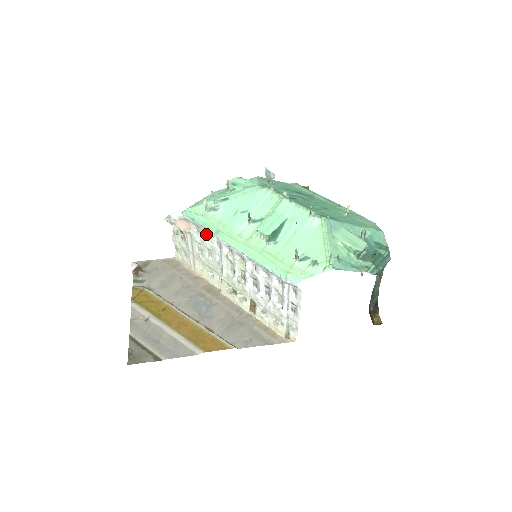
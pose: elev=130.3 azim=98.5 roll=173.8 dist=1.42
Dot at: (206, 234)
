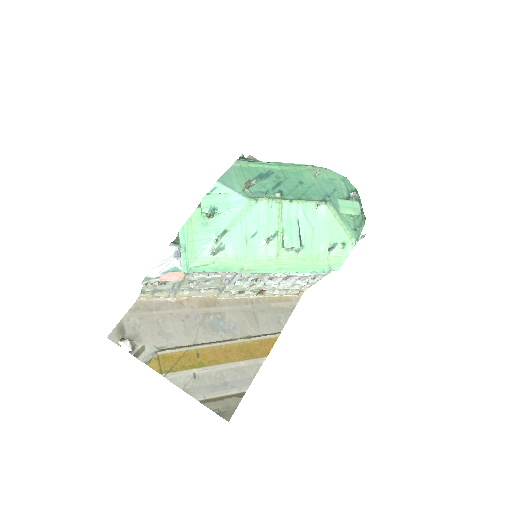
Dot at: occluded
